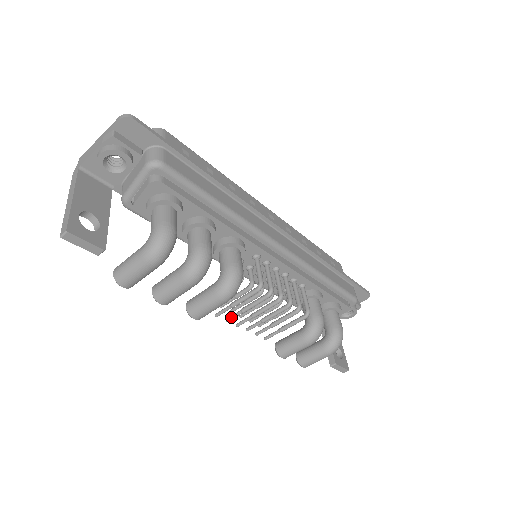
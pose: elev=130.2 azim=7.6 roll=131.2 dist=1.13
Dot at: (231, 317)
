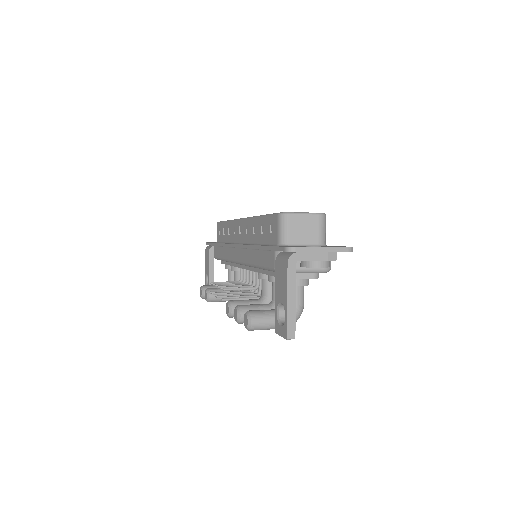
Dot at: occluded
